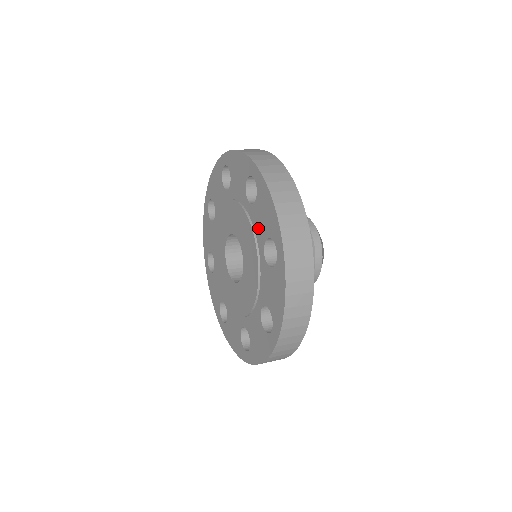
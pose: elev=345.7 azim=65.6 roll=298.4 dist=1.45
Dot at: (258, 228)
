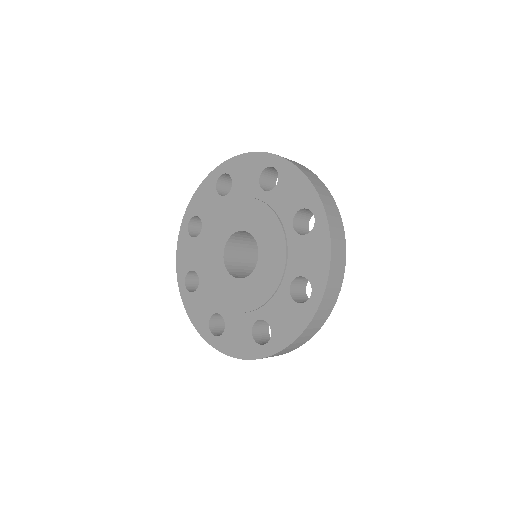
Dot at: (282, 208)
